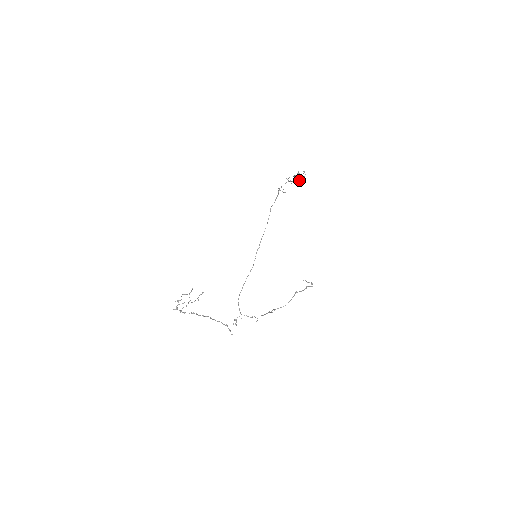
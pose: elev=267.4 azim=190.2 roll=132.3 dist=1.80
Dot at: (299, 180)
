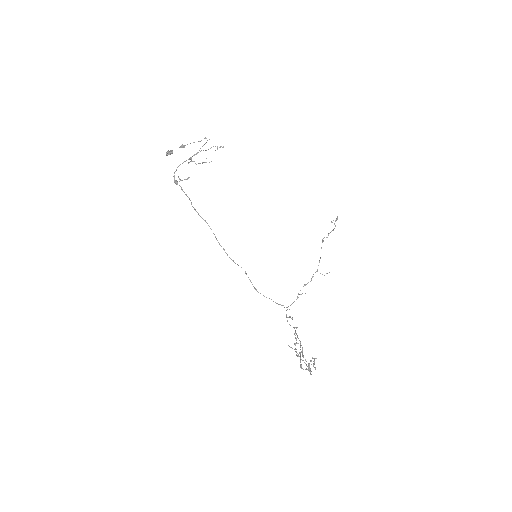
Dot at: occluded
